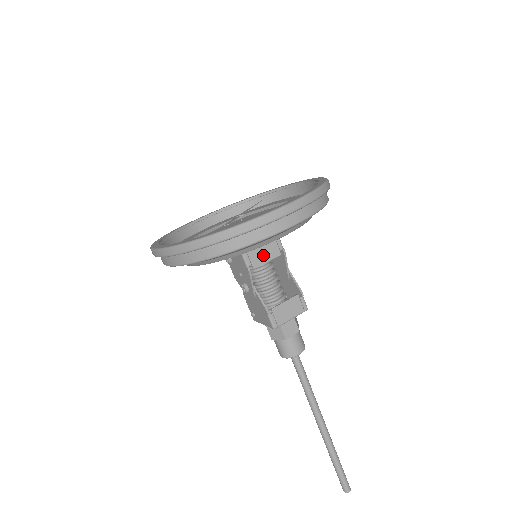
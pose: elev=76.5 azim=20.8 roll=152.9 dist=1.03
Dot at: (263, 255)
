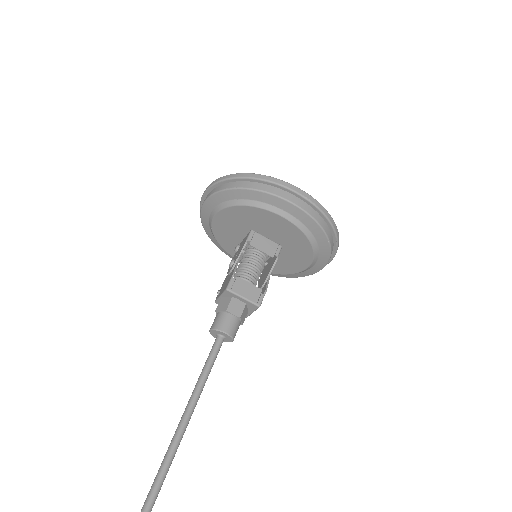
Dot at: (262, 245)
